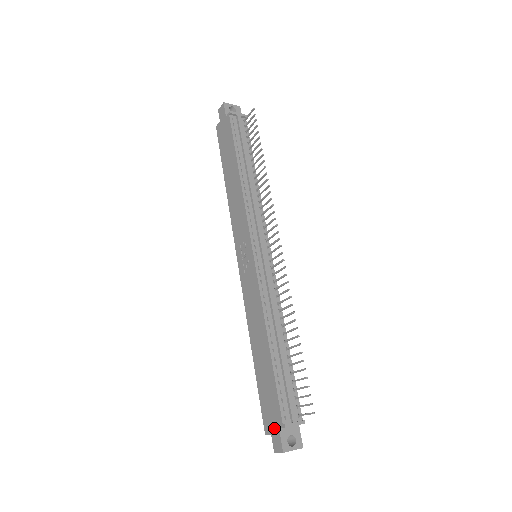
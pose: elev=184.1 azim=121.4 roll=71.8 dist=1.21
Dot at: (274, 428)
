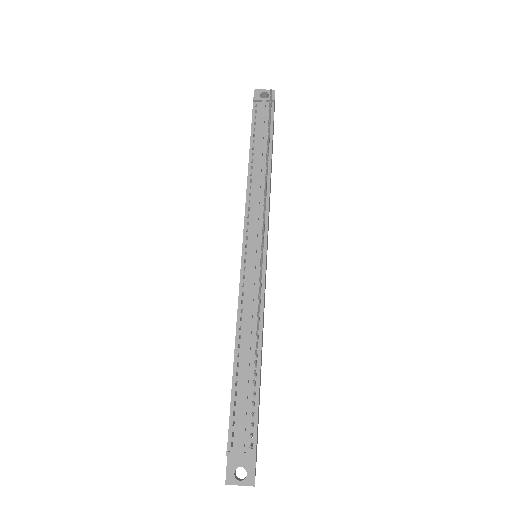
Dot at: occluded
